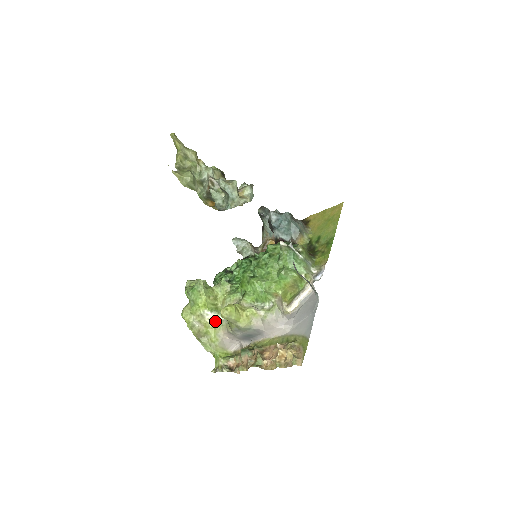
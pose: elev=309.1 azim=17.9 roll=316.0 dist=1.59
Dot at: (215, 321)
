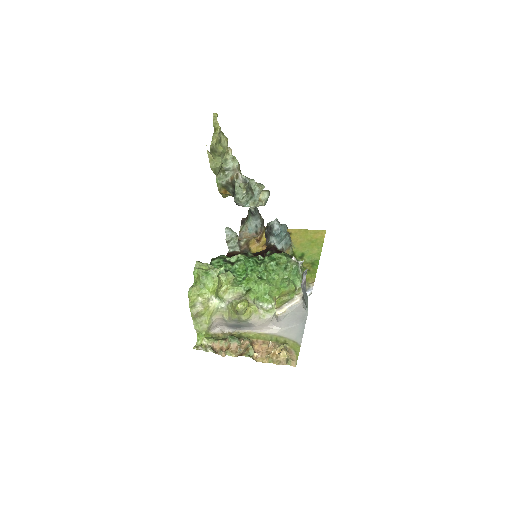
Dot at: (216, 306)
